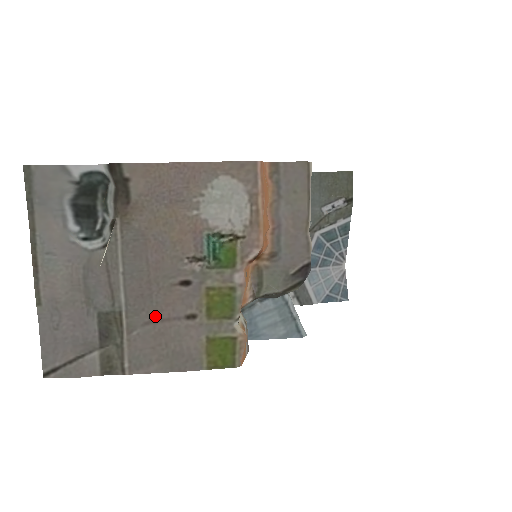
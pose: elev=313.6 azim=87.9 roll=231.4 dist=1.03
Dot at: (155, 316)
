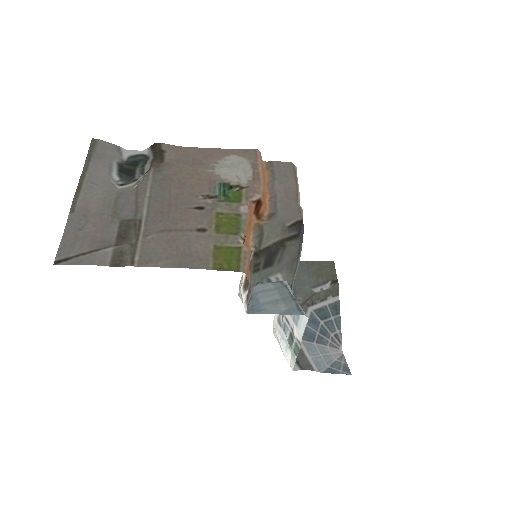
Dot at: (170, 227)
